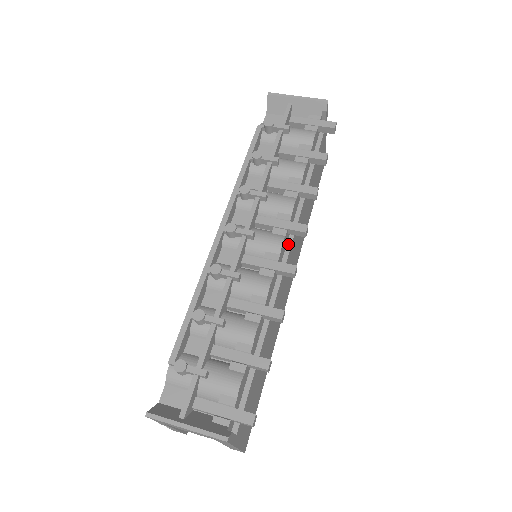
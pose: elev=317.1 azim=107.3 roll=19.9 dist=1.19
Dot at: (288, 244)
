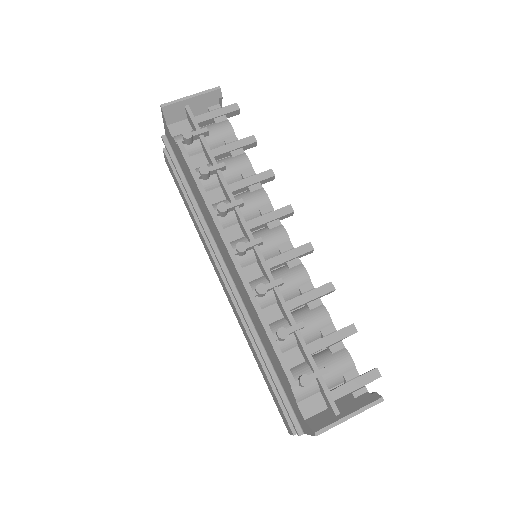
Dot at: occluded
